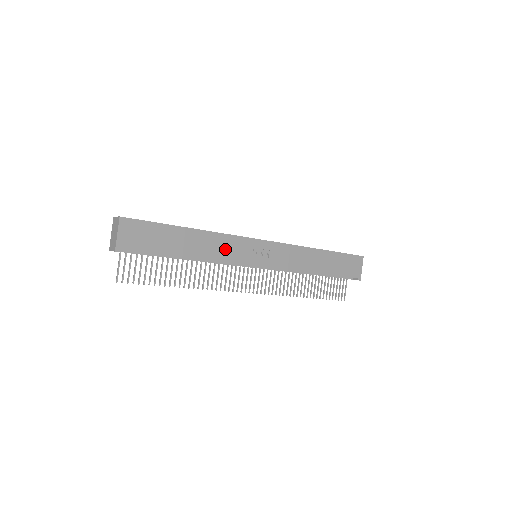
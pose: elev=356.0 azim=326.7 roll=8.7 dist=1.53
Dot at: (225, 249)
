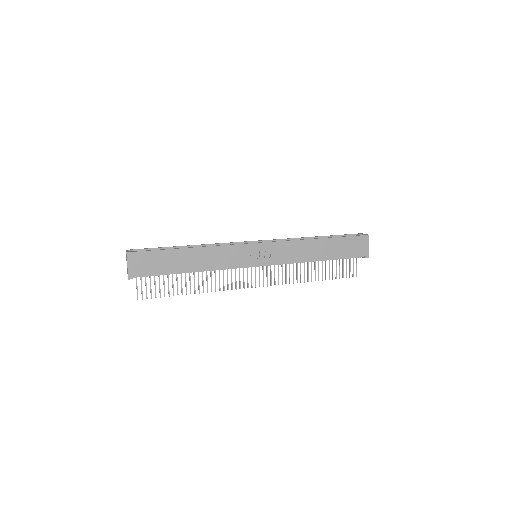
Dot at: (223, 258)
